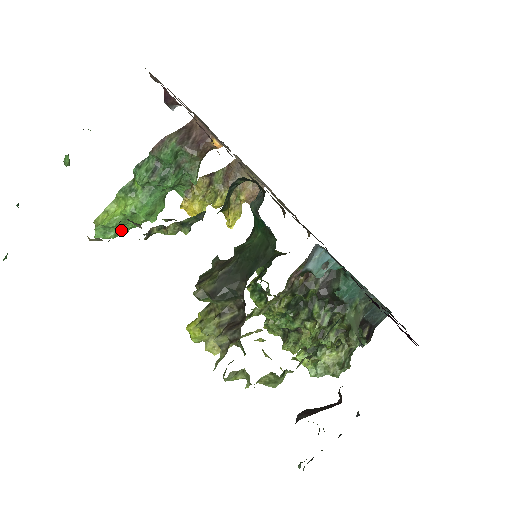
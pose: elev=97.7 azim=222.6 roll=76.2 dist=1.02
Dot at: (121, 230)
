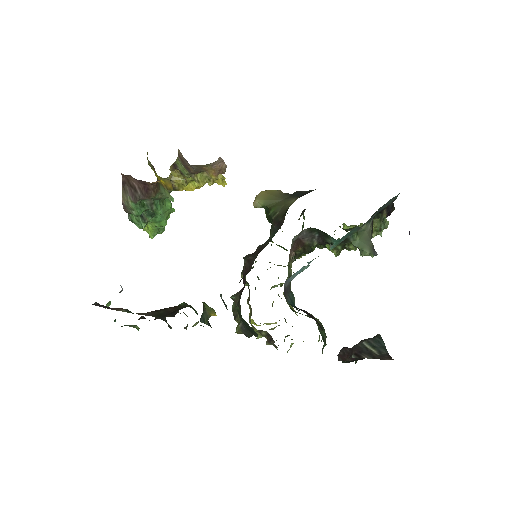
Dot at: (163, 228)
